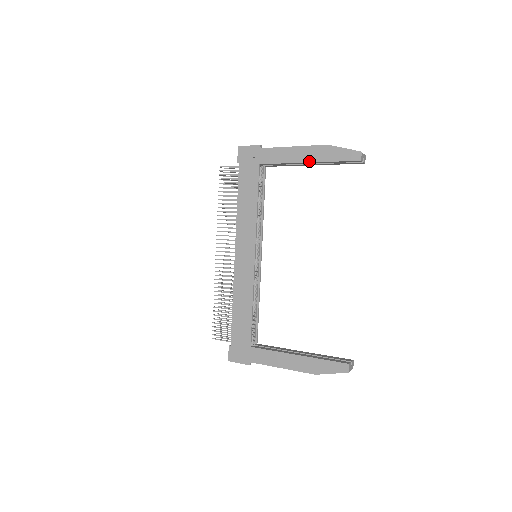
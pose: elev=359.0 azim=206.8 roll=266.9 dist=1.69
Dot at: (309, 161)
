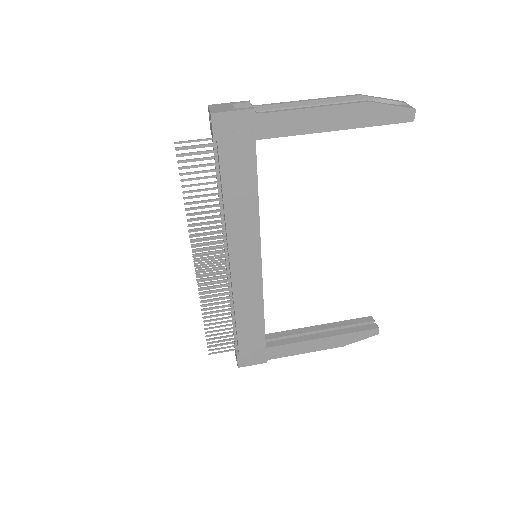
Dot at: (339, 128)
